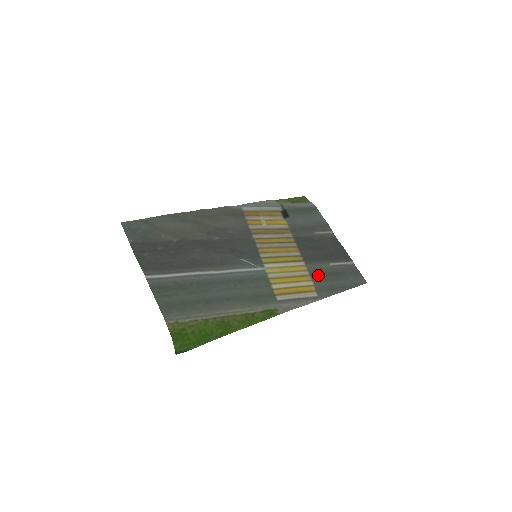
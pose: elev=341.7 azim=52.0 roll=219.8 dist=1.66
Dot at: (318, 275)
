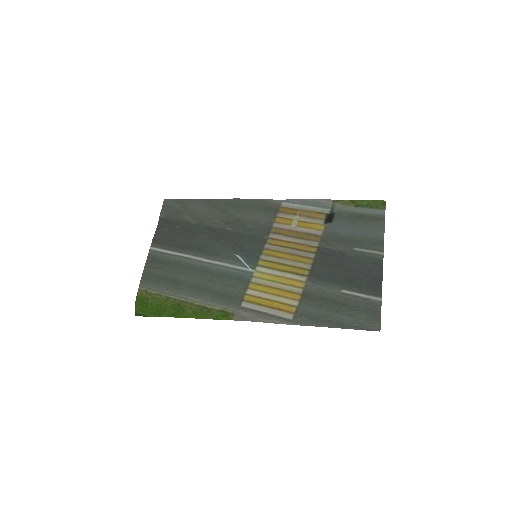
Dot at: (313, 298)
